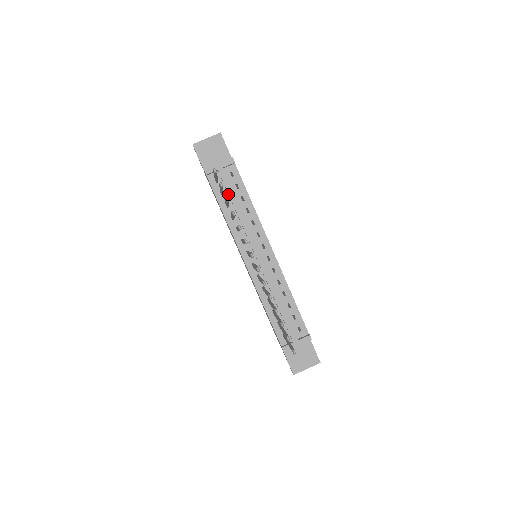
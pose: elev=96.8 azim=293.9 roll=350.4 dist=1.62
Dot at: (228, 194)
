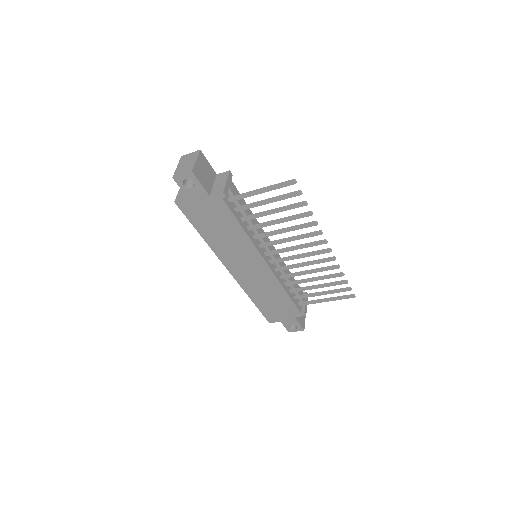
Dot at: occluded
